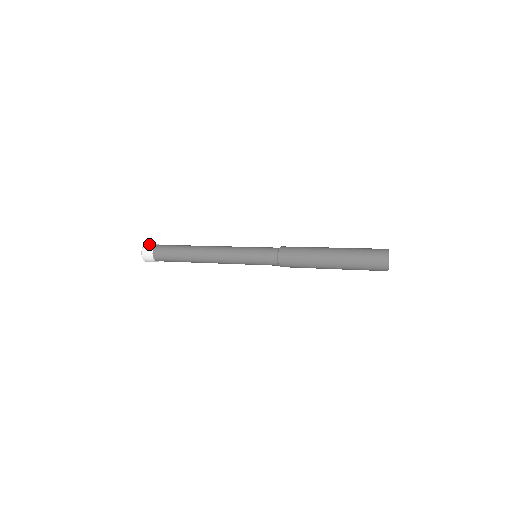
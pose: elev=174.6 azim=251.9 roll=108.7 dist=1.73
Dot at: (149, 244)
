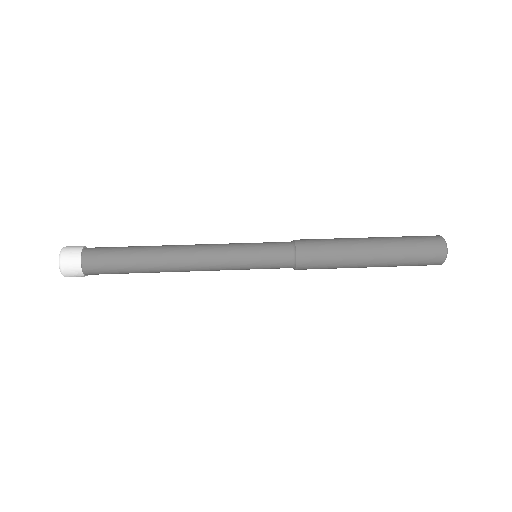
Dot at: (69, 253)
